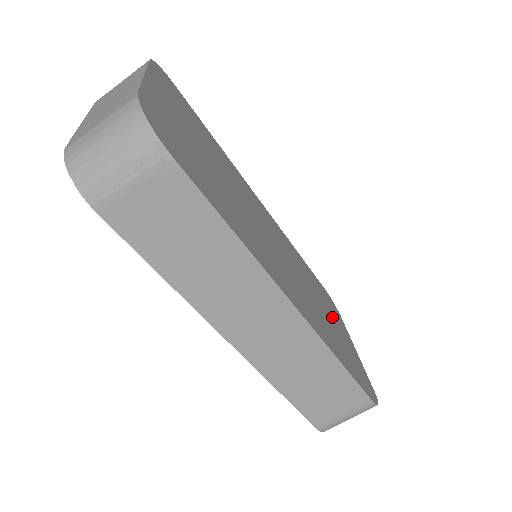
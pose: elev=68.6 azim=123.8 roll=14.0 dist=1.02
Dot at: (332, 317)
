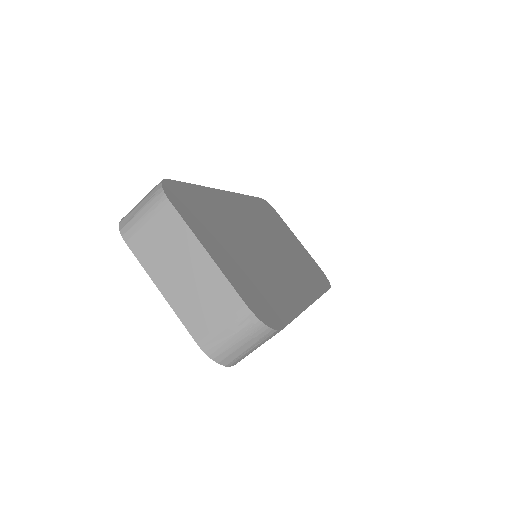
Dot at: (288, 238)
